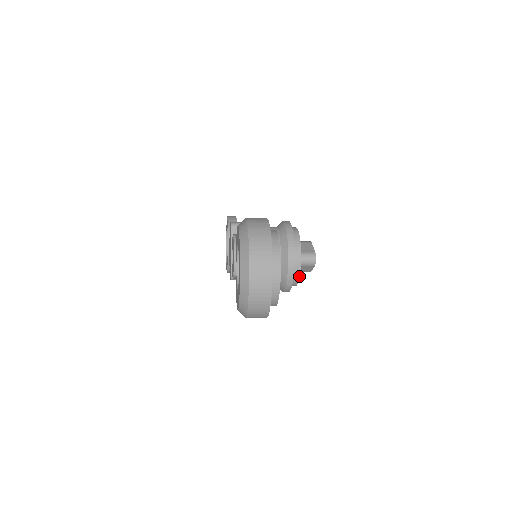
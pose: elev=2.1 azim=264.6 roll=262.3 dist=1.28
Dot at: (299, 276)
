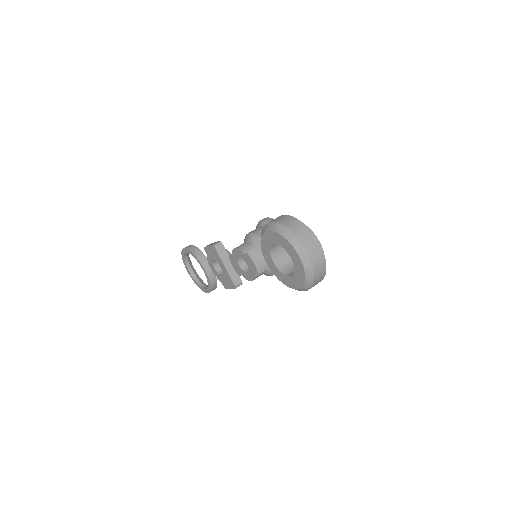
Dot at: occluded
